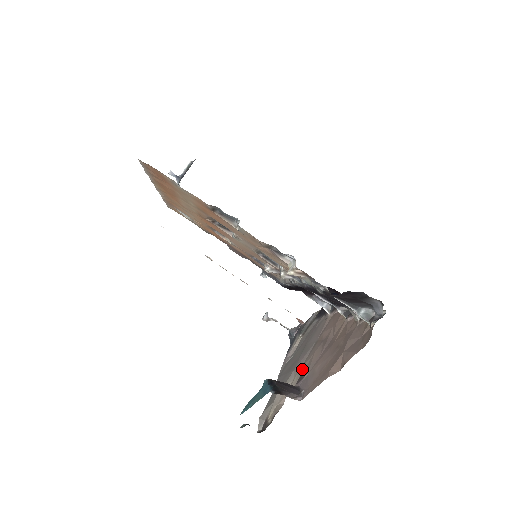
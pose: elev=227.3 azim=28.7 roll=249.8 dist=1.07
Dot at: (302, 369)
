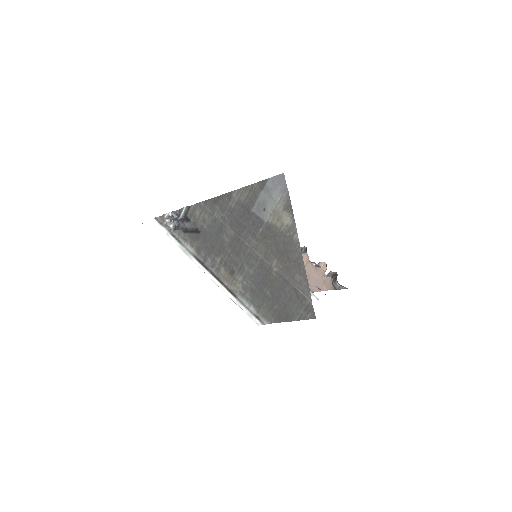
Dot at: occluded
